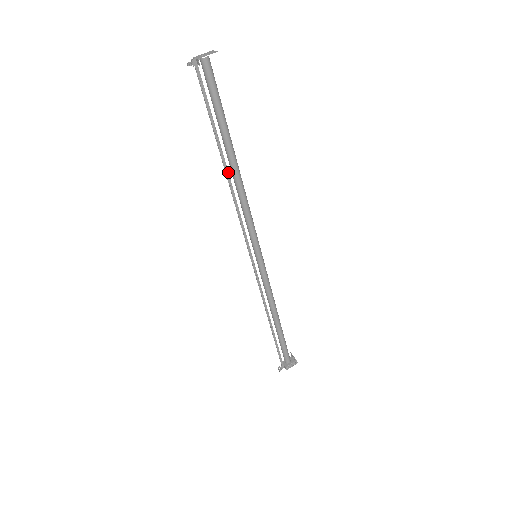
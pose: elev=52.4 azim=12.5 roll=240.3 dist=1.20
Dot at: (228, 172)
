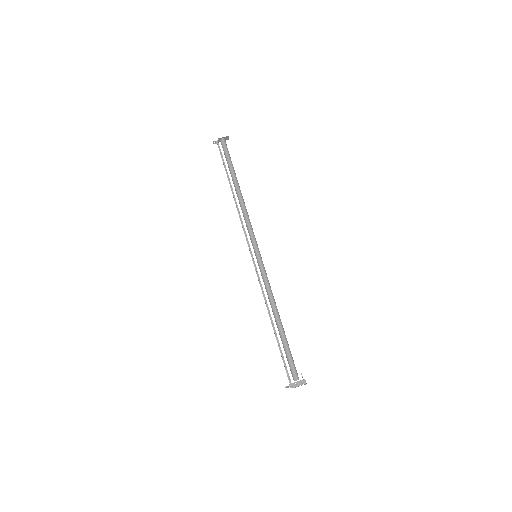
Dot at: (234, 195)
